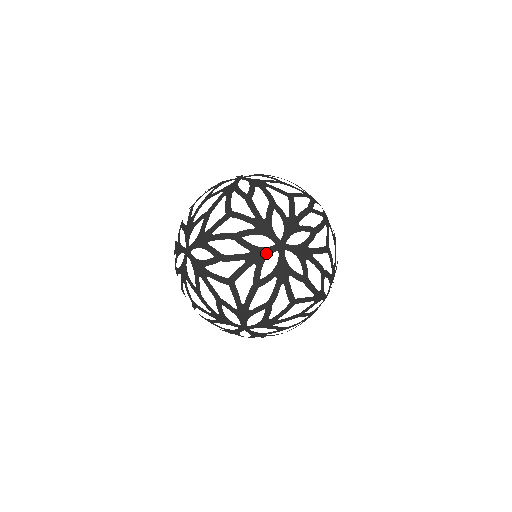
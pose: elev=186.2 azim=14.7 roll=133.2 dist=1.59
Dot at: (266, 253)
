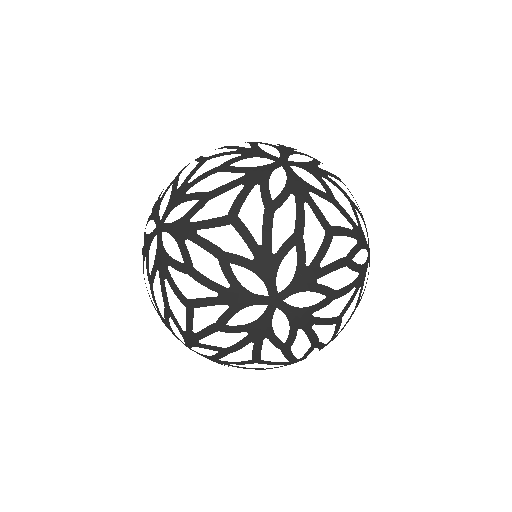
Dot at: (366, 268)
